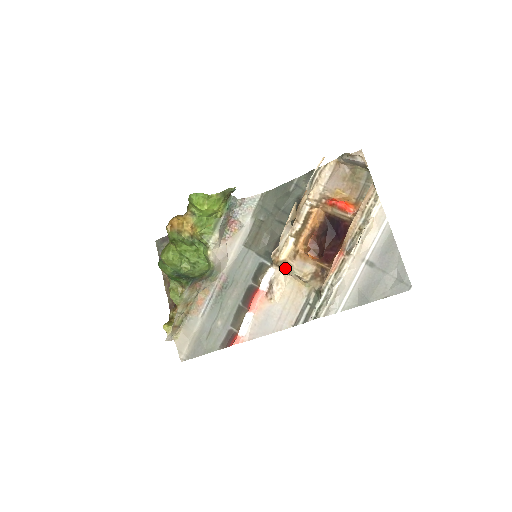
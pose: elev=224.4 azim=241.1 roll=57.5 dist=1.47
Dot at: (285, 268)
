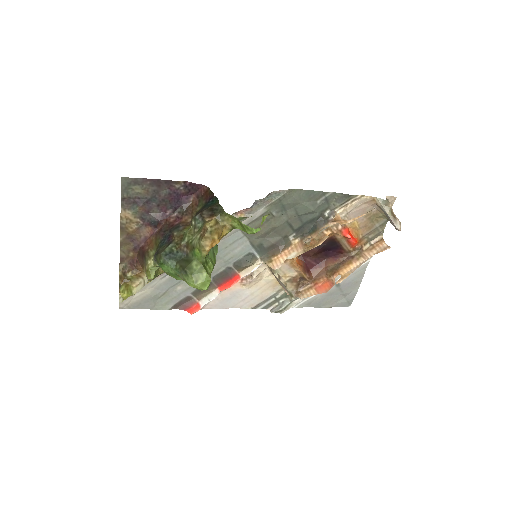
Dot at: occluded
